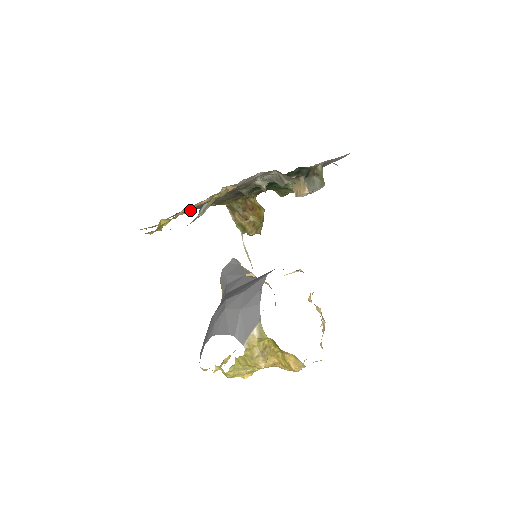
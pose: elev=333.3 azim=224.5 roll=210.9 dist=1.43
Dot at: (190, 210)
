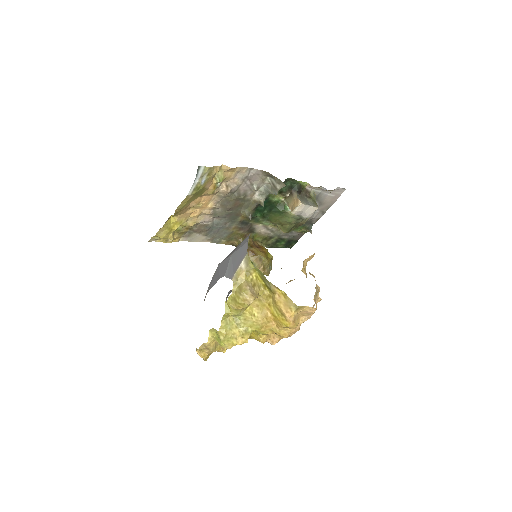
Dot at: (200, 230)
